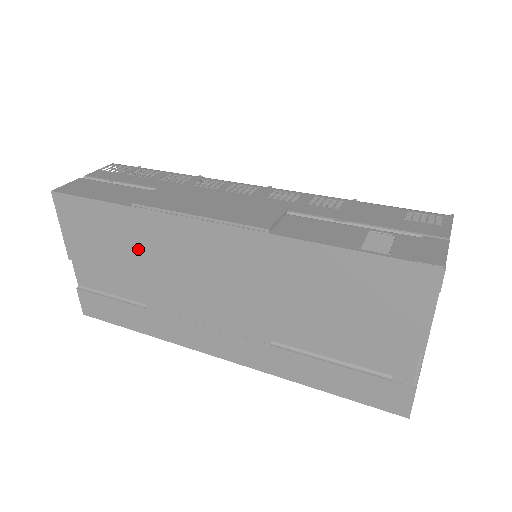
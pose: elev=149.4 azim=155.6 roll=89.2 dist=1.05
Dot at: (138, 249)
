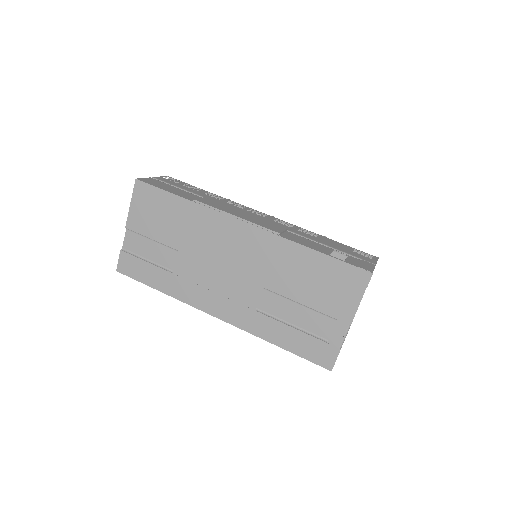
Dot at: (185, 230)
